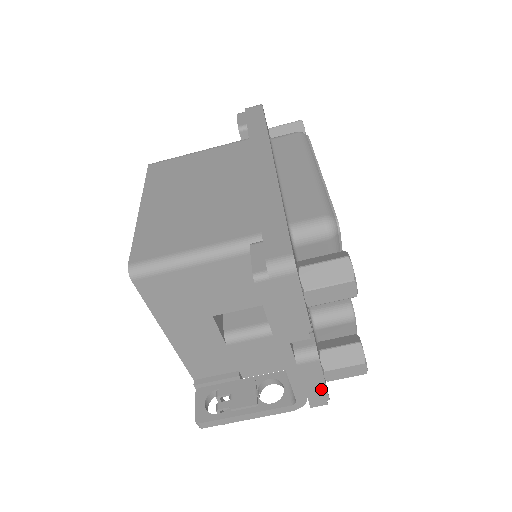
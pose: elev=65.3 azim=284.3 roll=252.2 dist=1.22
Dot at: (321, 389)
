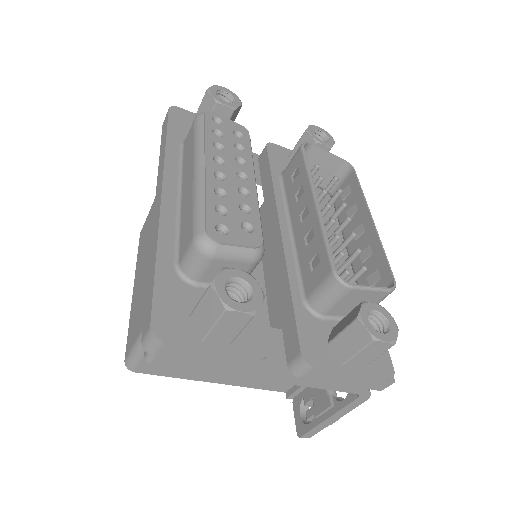
Dot at: (362, 378)
